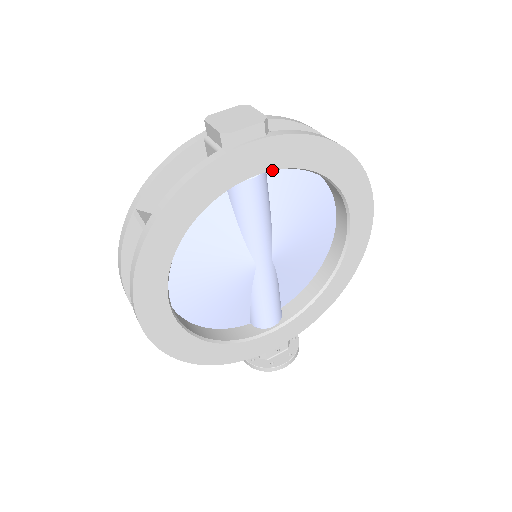
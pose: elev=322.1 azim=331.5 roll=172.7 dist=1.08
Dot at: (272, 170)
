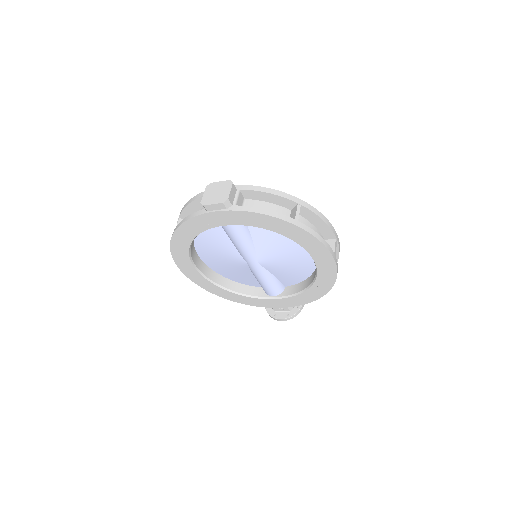
Dot at: occluded
